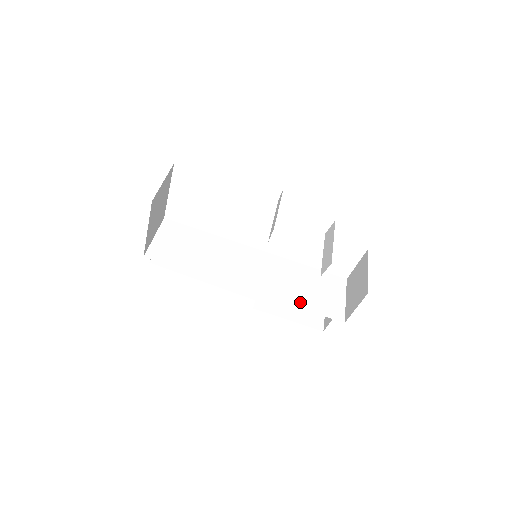
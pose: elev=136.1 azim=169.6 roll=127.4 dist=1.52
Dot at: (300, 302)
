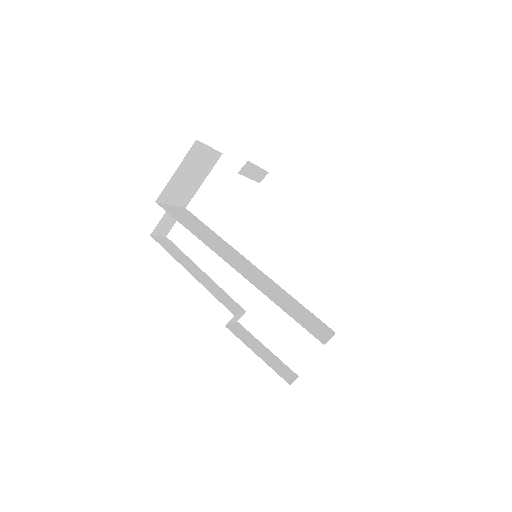
Dot at: (283, 307)
